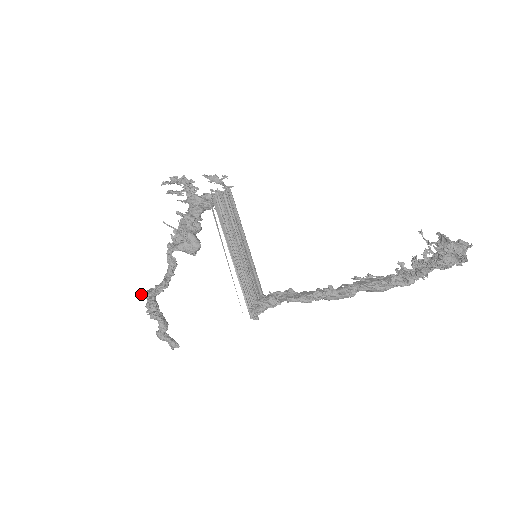
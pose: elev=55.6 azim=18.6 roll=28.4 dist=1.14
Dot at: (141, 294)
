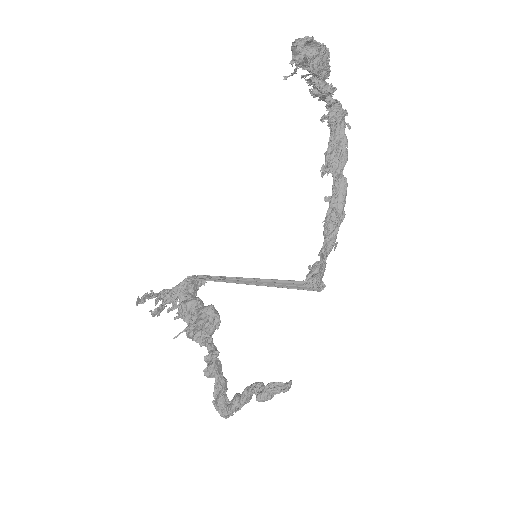
Dot at: (212, 401)
